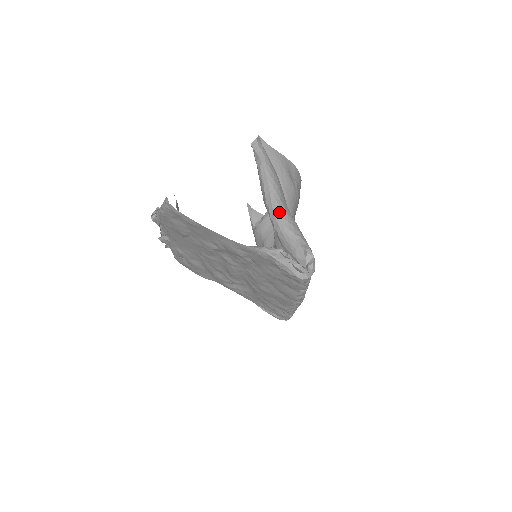
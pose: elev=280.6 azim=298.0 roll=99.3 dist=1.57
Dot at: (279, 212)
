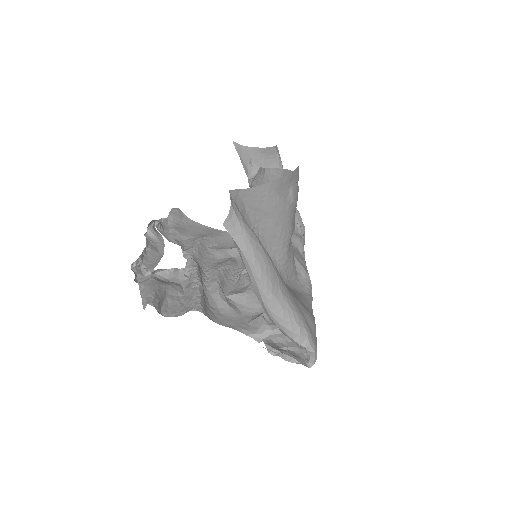
Dot at: (273, 311)
